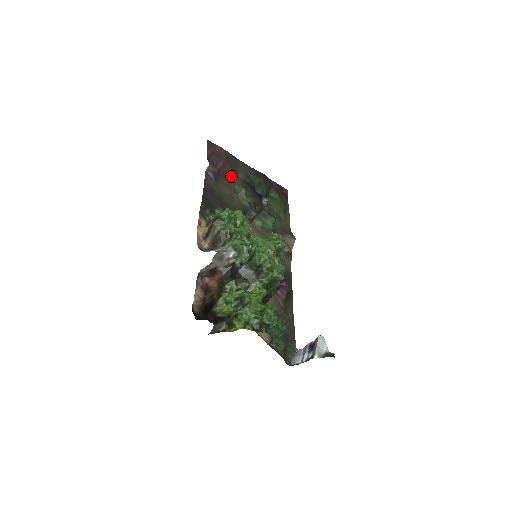
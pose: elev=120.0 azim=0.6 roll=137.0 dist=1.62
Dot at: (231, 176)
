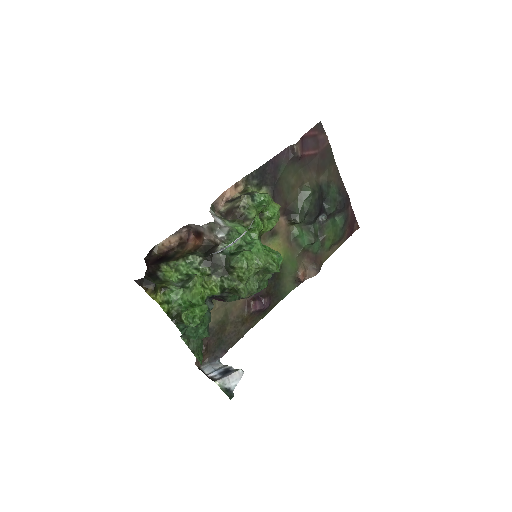
Dot at: (312, 171)
